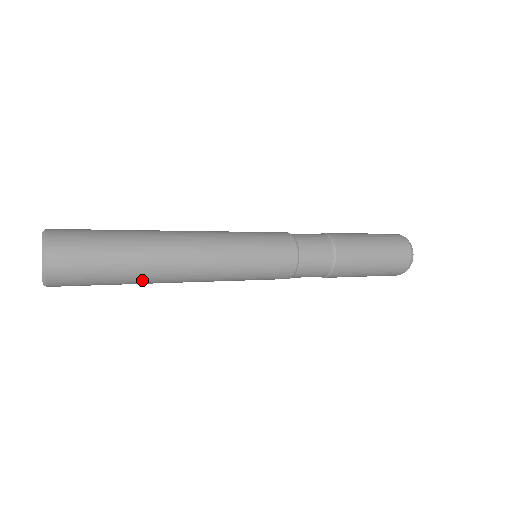
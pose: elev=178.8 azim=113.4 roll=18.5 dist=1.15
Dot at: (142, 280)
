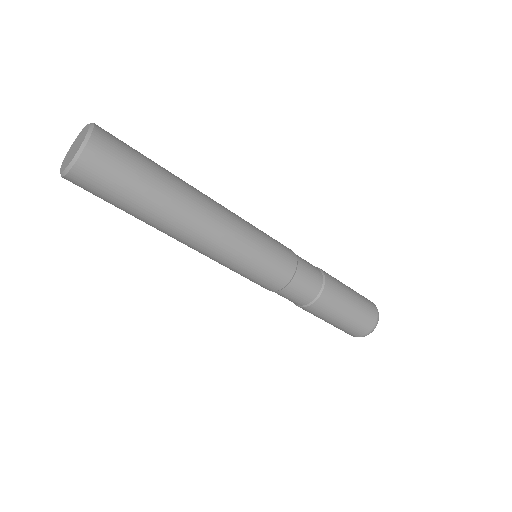
Dot at: (169, 203)
